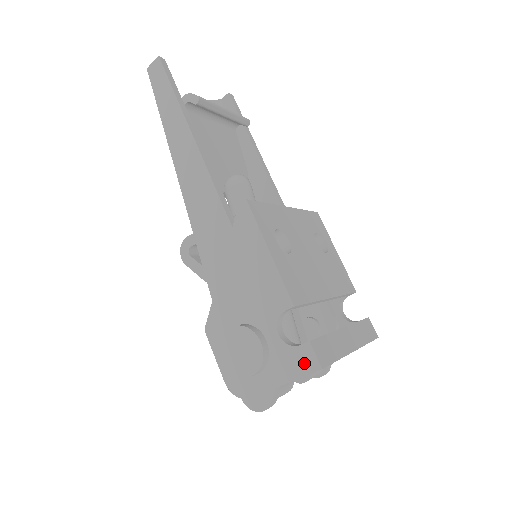
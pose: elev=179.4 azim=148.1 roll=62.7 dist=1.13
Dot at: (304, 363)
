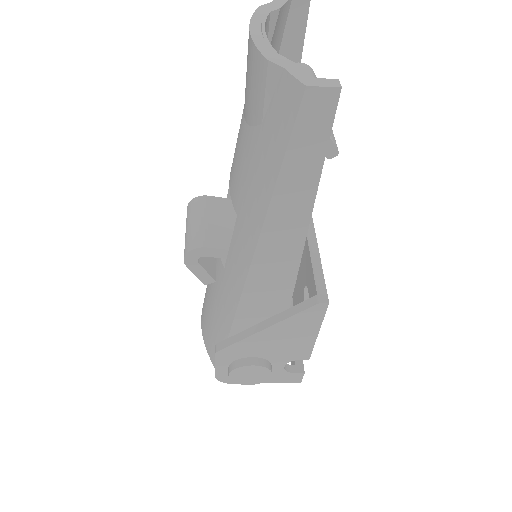
Dot at: (291, 379)
